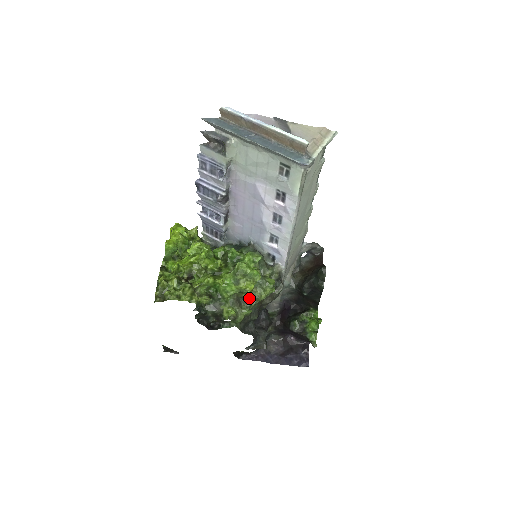
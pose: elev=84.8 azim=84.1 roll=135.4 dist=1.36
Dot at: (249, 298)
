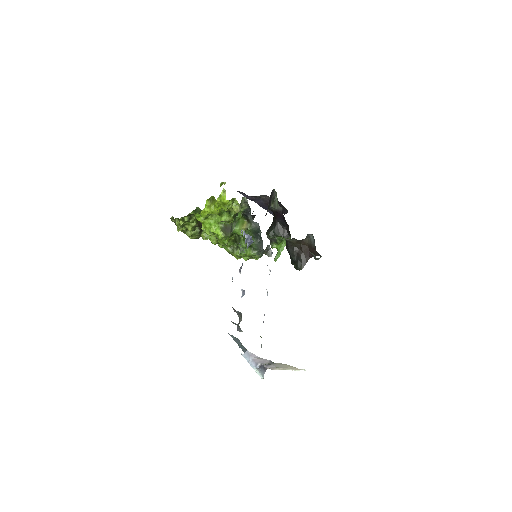
Dot at: occluded
